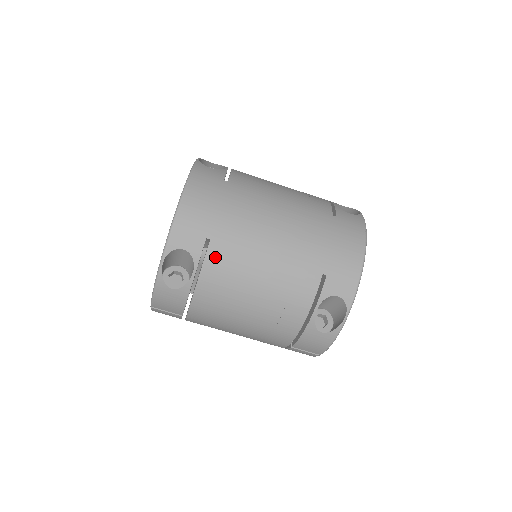
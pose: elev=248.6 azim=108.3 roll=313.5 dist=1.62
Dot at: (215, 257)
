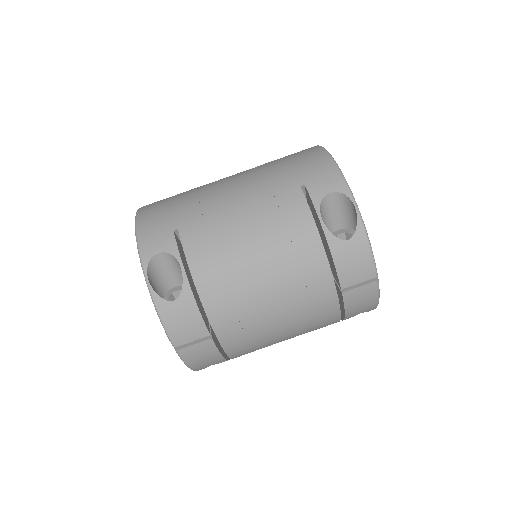
Dot at: (191, 240)
